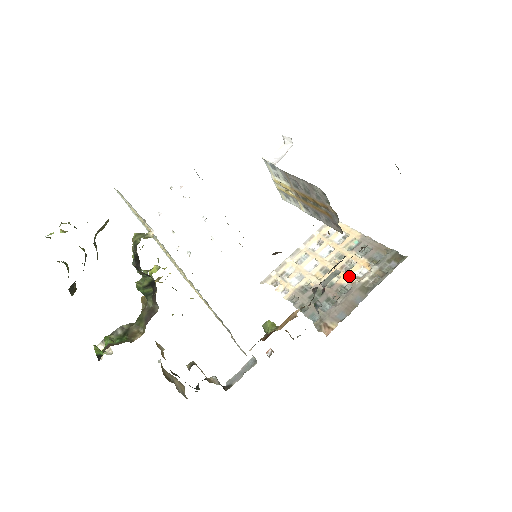
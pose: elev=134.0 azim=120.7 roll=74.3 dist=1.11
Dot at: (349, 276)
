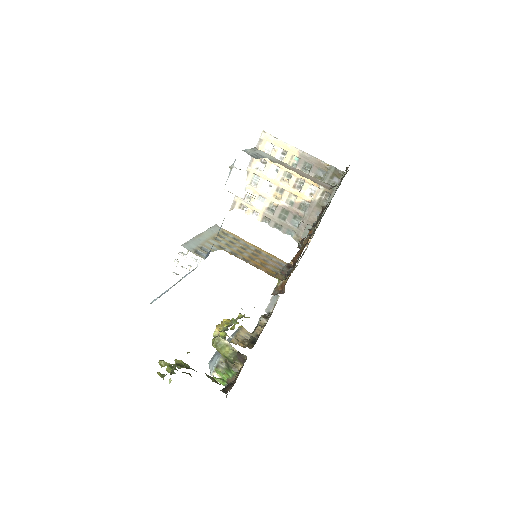
Dot at: (304, 195)
